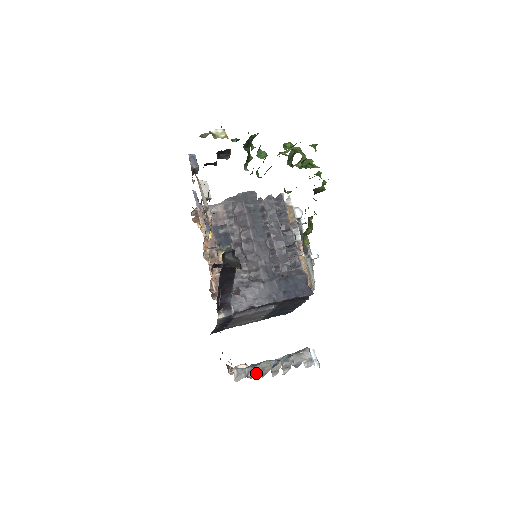
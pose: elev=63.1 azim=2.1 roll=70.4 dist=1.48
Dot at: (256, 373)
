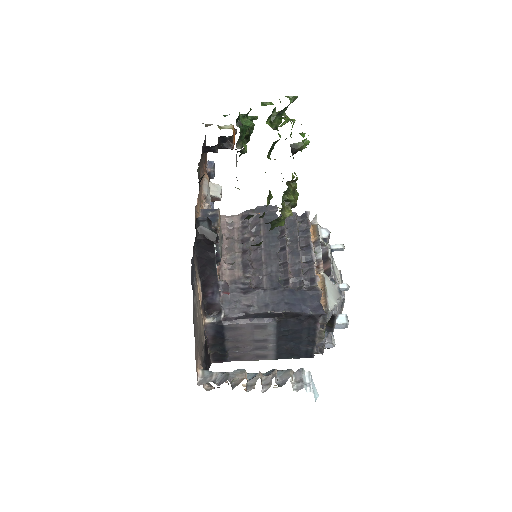
Dot at: (225, 380)
